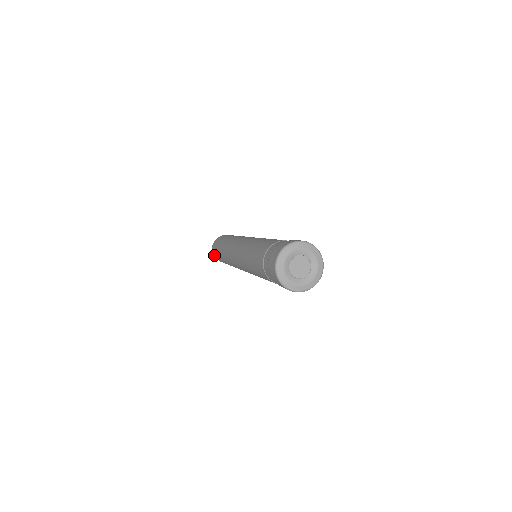
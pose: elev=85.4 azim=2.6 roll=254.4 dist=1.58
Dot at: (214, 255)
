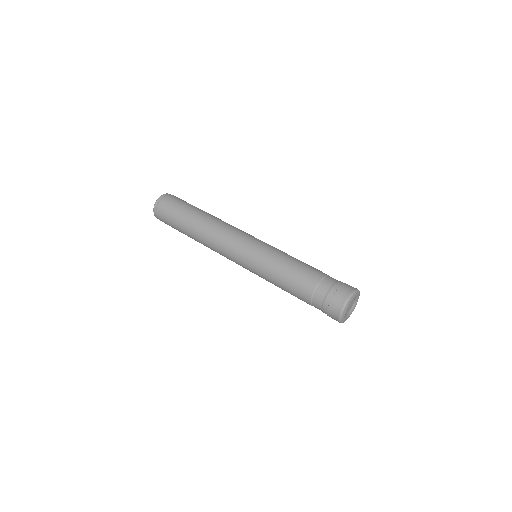
Dot at: occluded
